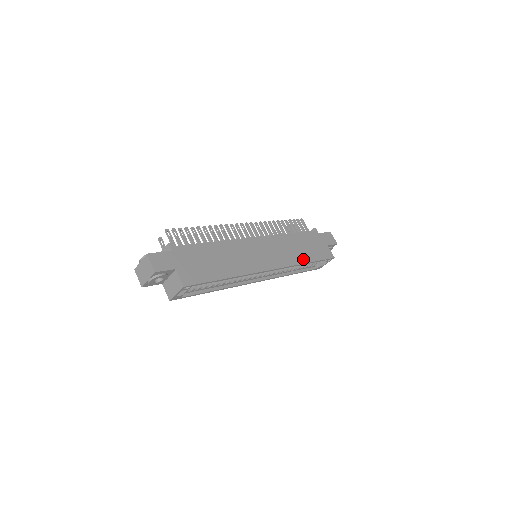
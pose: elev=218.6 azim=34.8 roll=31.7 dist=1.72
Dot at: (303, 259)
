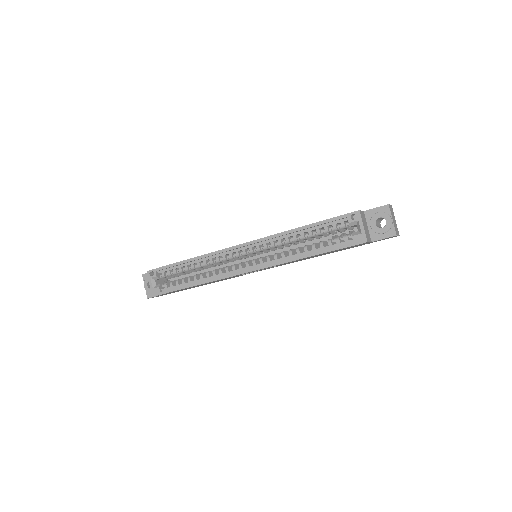
Dot at: occluded
